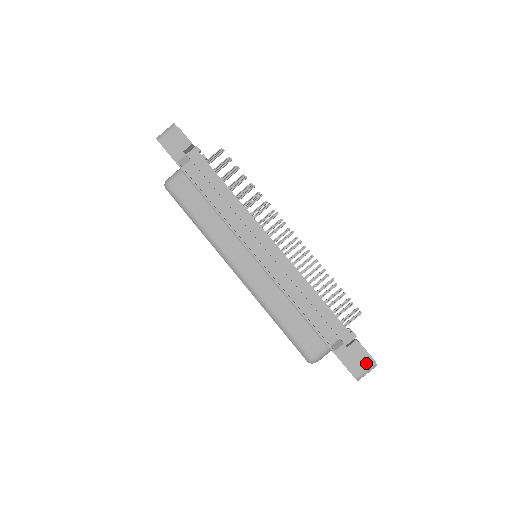
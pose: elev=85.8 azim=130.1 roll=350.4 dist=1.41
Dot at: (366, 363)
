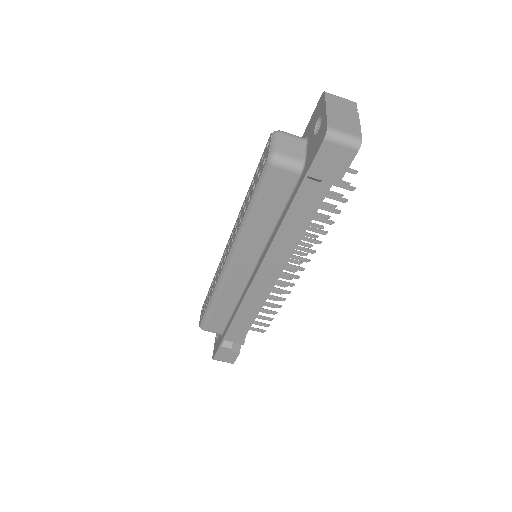
Dot at: (229, 361)
